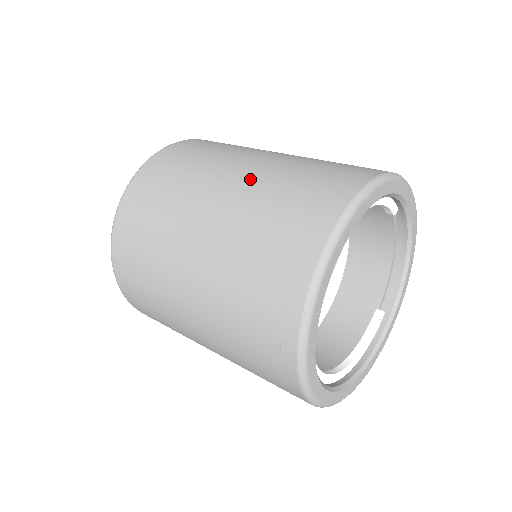
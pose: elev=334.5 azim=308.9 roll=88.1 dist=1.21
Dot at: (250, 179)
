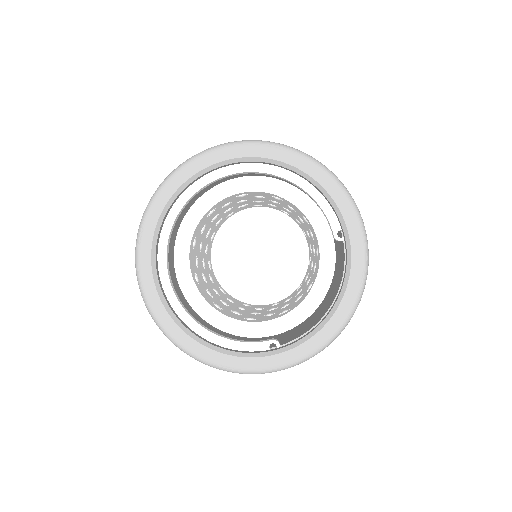
Dot at: occluded
